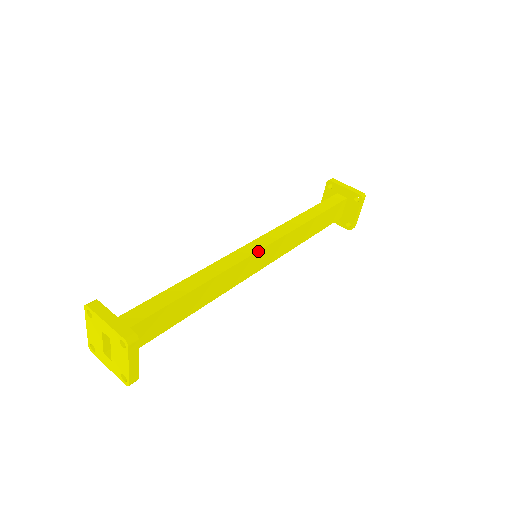
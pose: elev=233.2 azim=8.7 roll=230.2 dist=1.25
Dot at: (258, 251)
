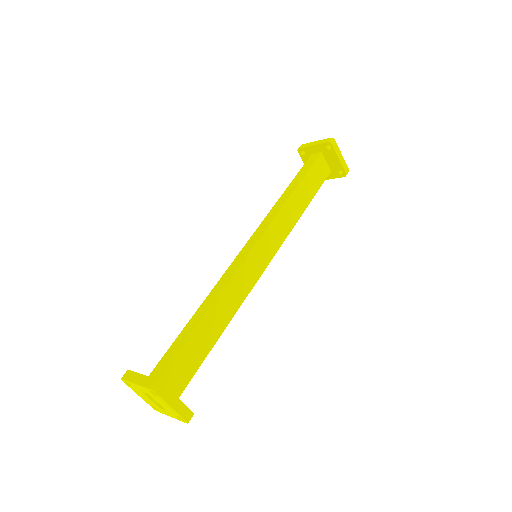
Dot at: (250, 252)
